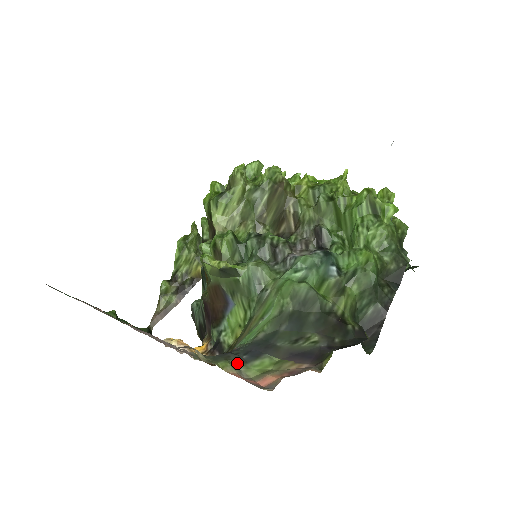
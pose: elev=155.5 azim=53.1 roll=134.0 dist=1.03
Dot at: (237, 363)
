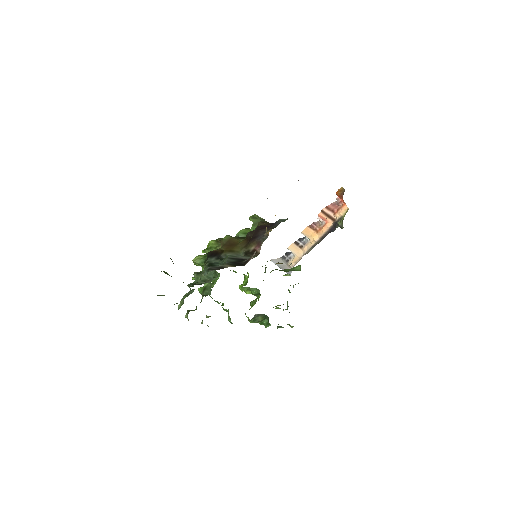
Dot at: occluded
